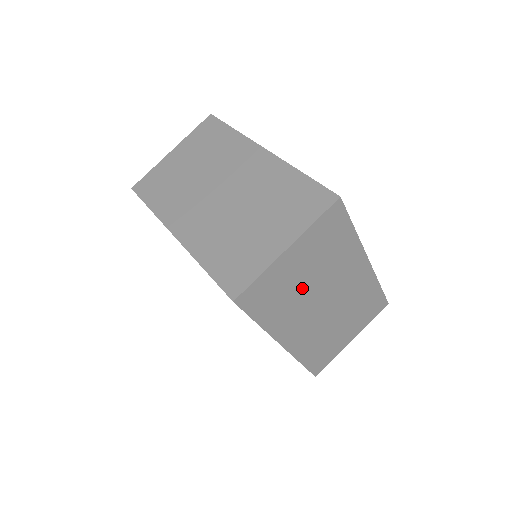
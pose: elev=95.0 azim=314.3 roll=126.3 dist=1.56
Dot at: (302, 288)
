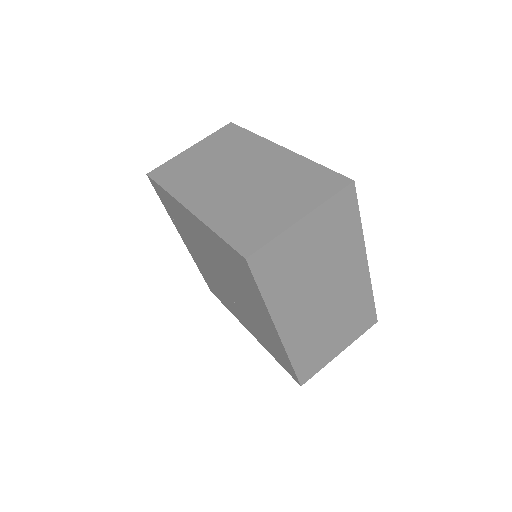
Dot at: (307, 270)
